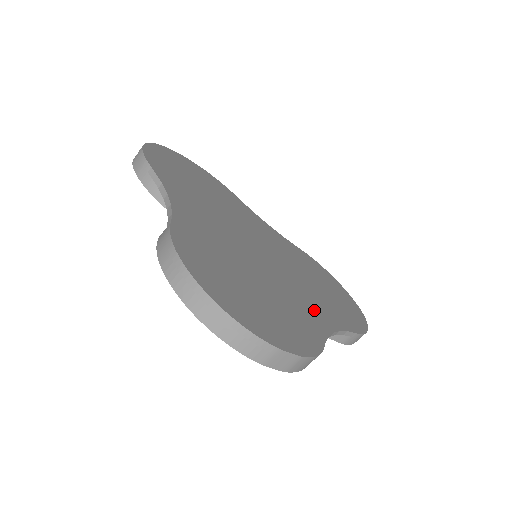
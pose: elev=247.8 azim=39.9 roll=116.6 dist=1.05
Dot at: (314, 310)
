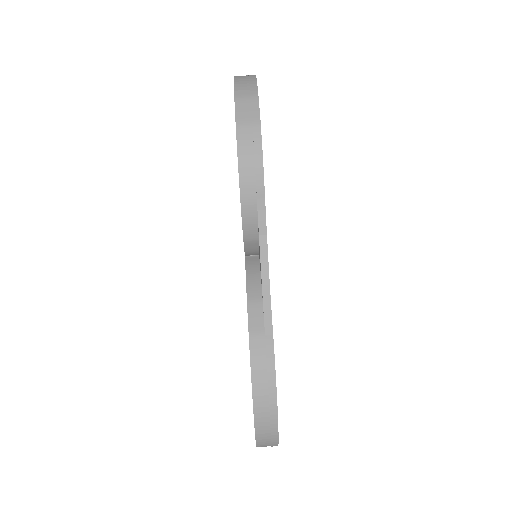
Dot at: occluded
